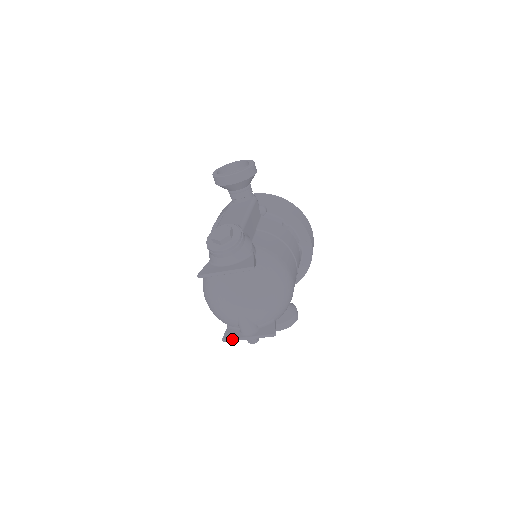
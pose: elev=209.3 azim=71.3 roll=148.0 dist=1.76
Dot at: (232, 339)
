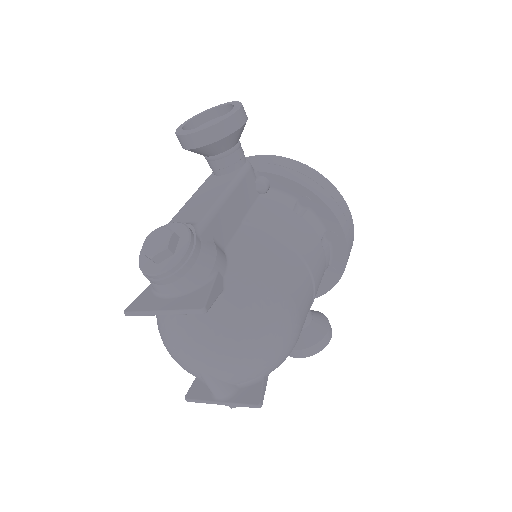
Dot at: (198, 400)
